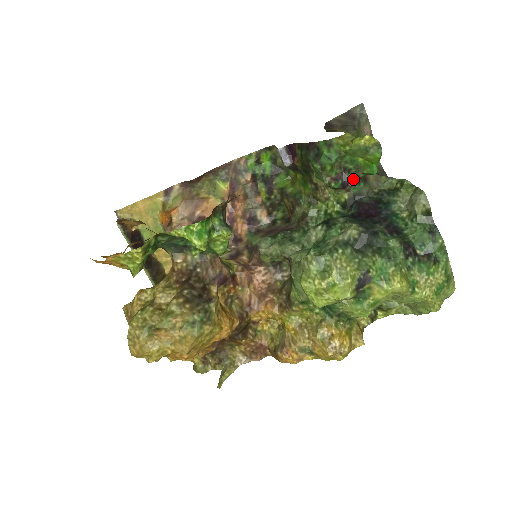
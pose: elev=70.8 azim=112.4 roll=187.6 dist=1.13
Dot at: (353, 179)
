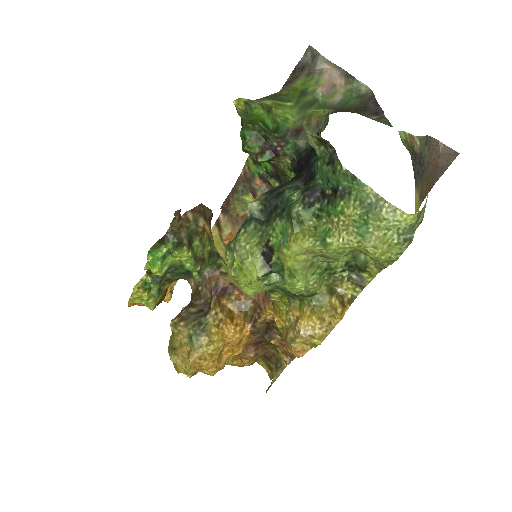
Dot at: (276, 143)
